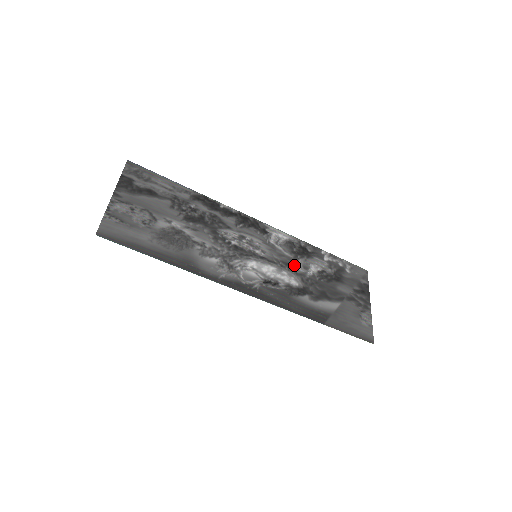
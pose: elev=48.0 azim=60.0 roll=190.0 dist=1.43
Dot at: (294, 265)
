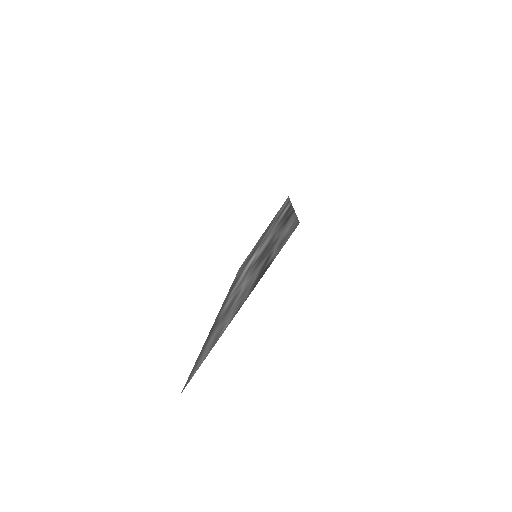
Dot at: occluded
